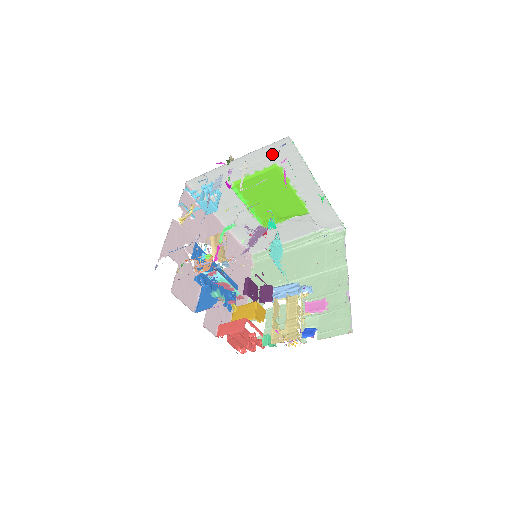
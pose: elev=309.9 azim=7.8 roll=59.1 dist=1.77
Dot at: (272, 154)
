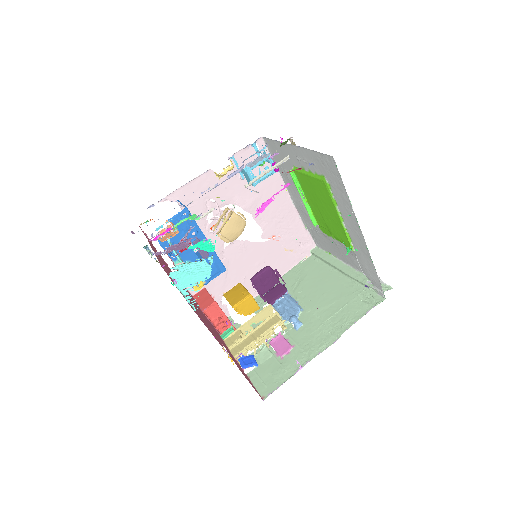
Dot at: (321, 164)
